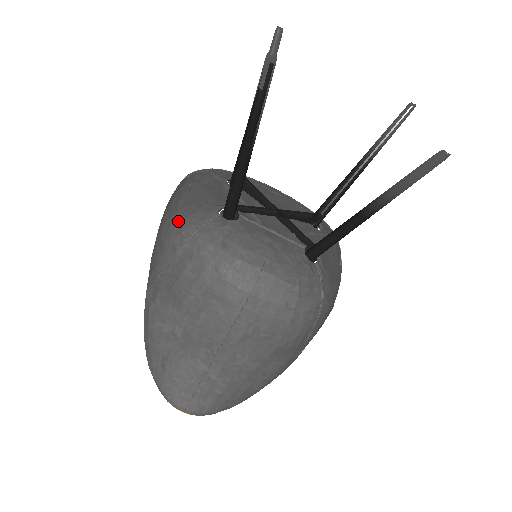
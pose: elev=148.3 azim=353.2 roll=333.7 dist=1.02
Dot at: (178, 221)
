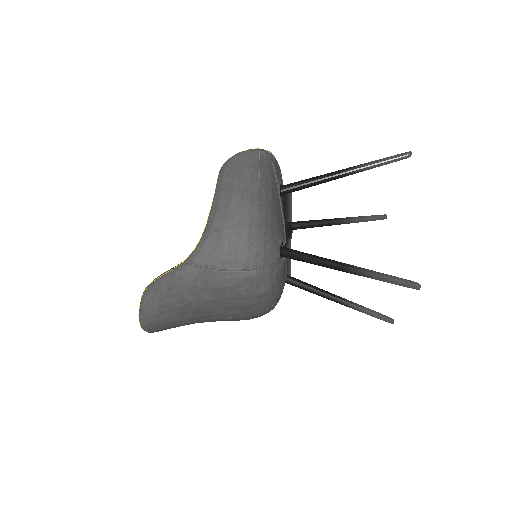
Dot at: (257, 244)
